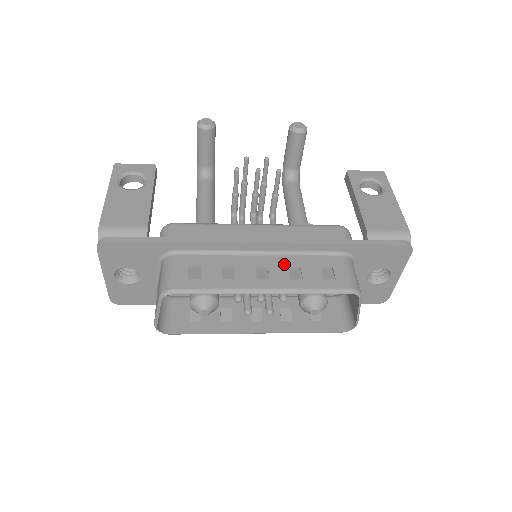
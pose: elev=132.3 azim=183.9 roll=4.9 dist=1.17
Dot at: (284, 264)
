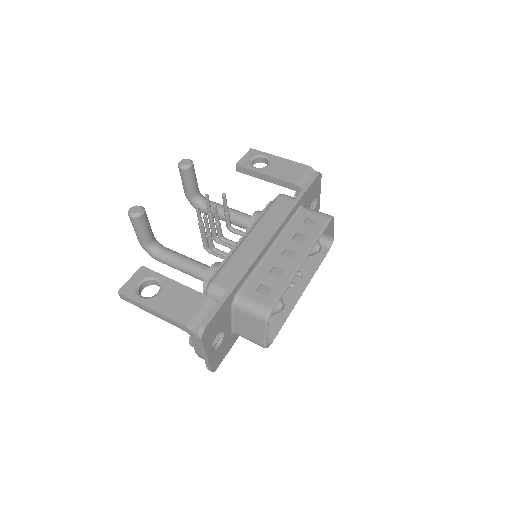
Dot at: (289, 240)
